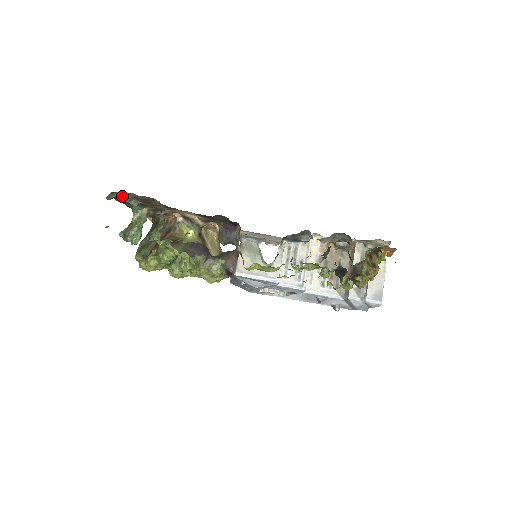
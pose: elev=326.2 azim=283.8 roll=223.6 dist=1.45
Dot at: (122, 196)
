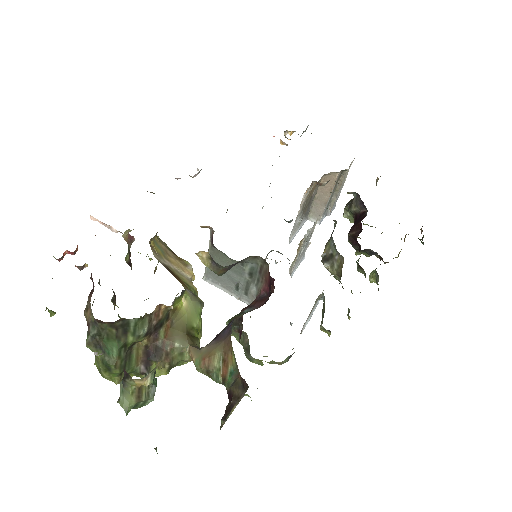
Dot at: occluded
